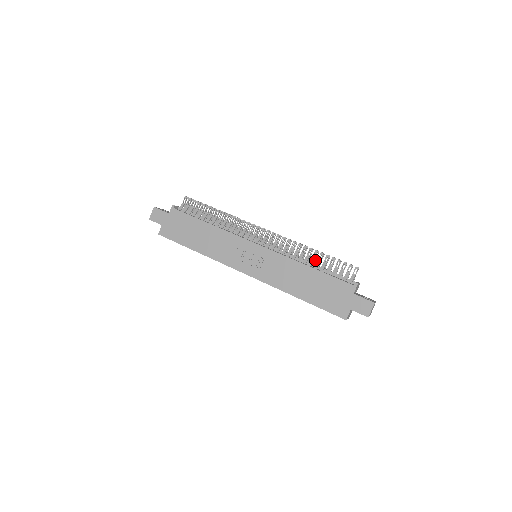
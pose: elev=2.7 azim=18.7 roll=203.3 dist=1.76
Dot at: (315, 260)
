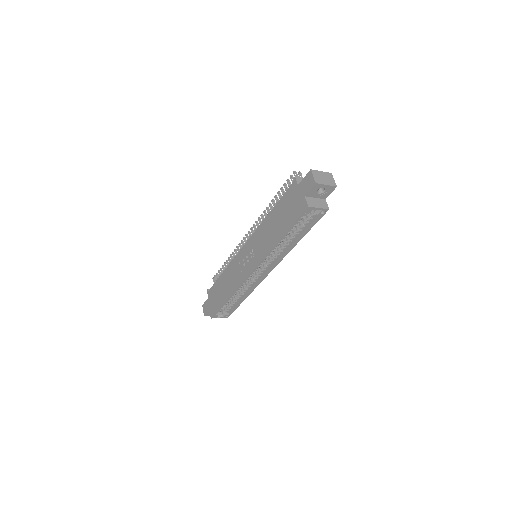
Dot at: occluded
